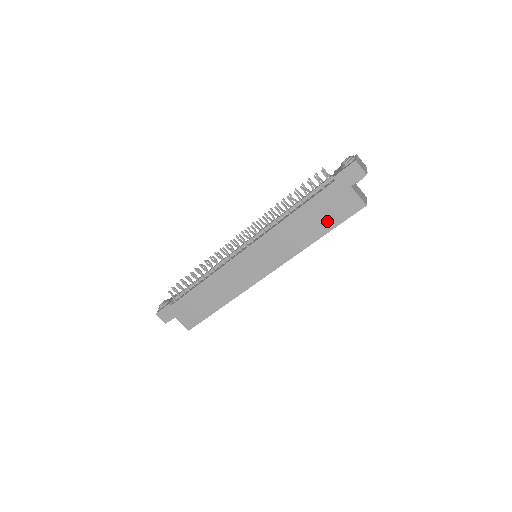
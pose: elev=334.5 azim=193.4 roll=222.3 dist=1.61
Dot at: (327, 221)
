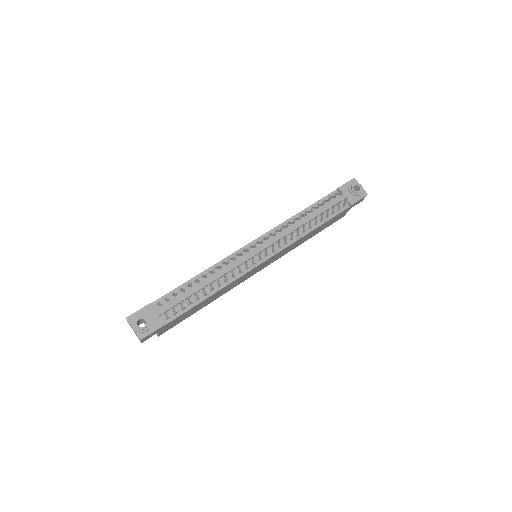
Dot at: (322, 229)
